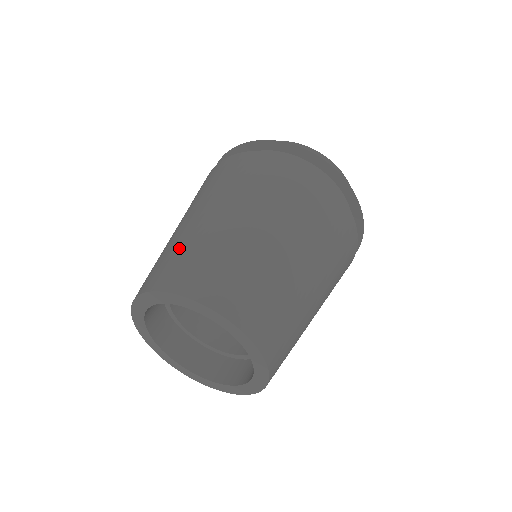
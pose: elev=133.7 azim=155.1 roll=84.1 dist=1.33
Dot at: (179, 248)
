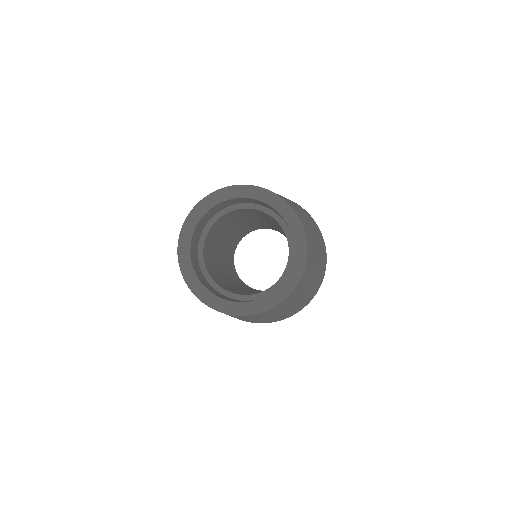
Dot at: occluded
